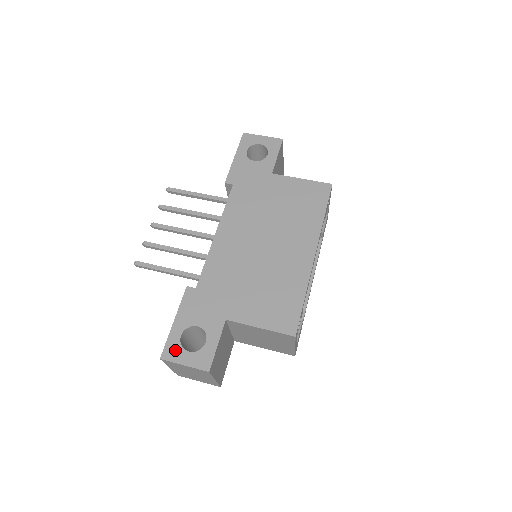
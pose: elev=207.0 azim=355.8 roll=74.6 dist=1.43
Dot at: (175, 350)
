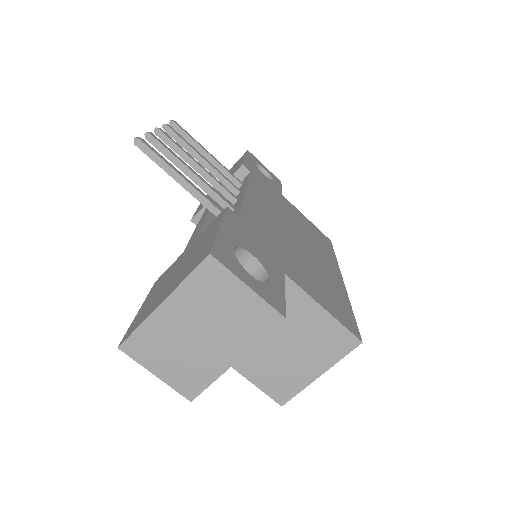
Dot at: (231, 259)
